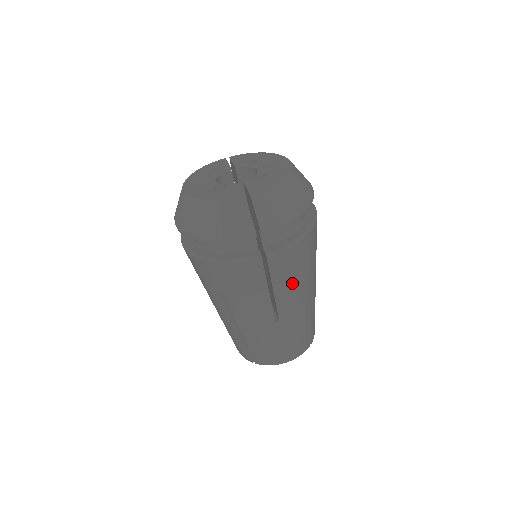
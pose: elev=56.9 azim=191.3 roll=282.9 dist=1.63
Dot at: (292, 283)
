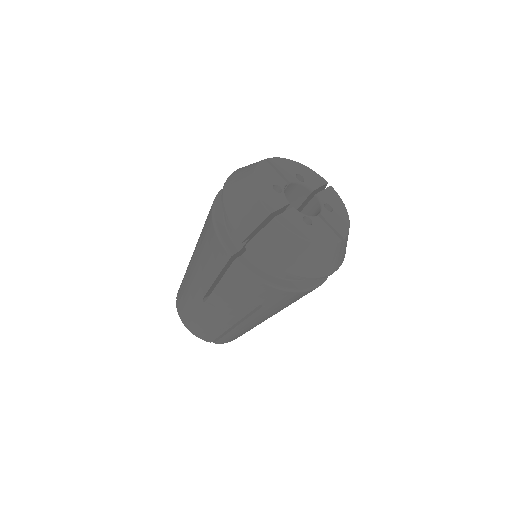
Dot at: (234, 297)
